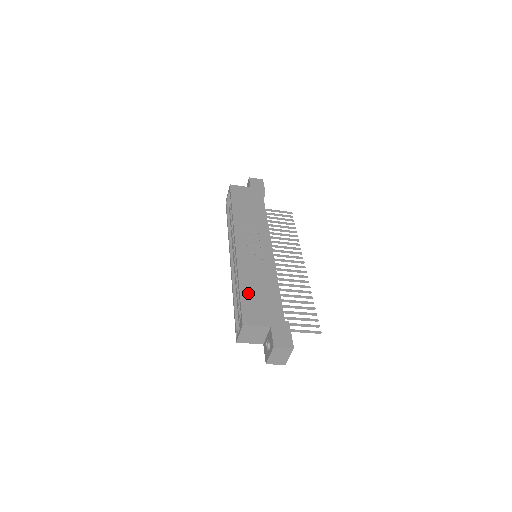
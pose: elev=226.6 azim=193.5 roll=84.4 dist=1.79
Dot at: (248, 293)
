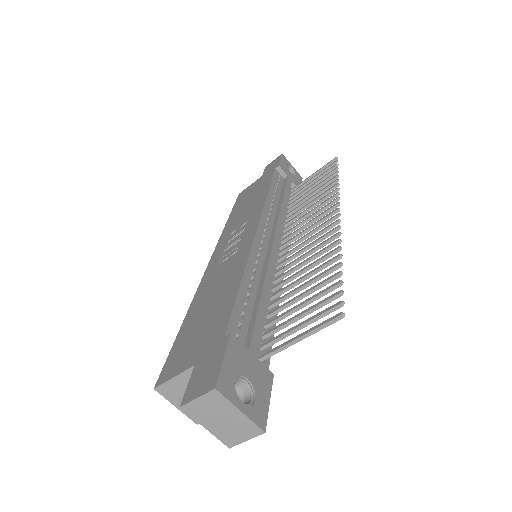
Dot at: (189, 324)
